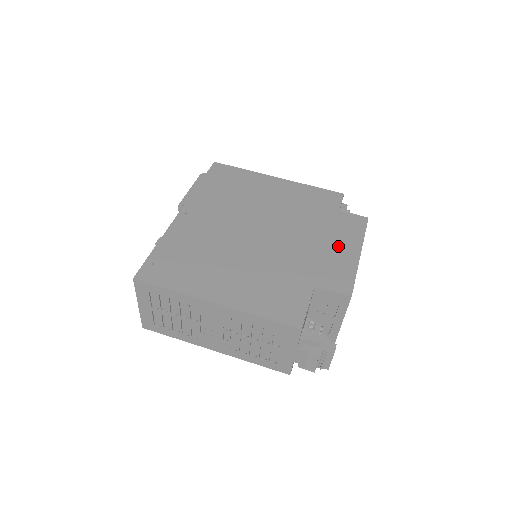
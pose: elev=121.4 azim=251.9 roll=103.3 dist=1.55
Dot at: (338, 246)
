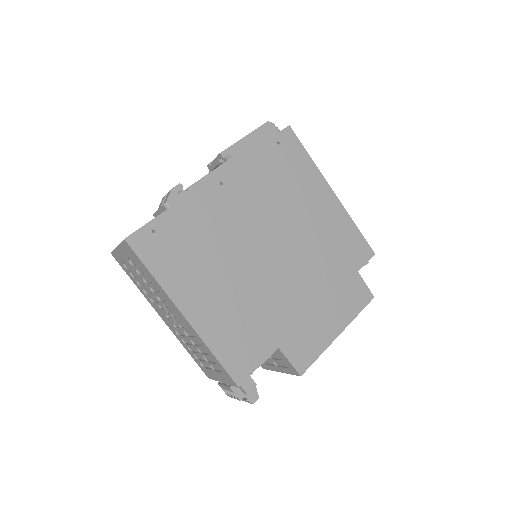
Dot at: (328, 314)
